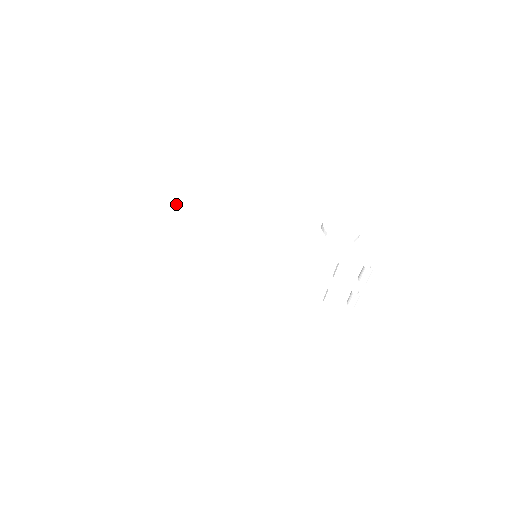
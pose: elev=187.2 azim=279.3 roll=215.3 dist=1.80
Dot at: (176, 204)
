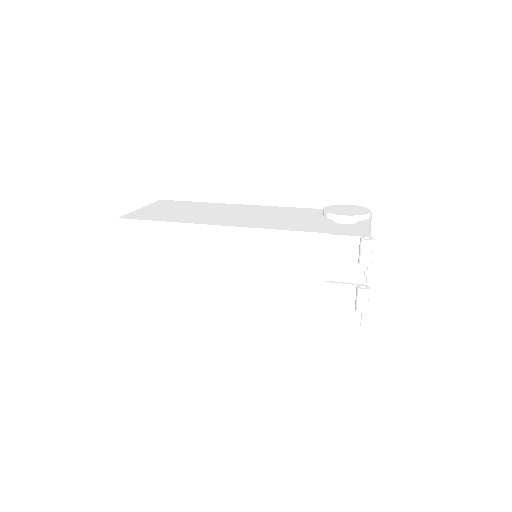
Dot at: (185, 202)
